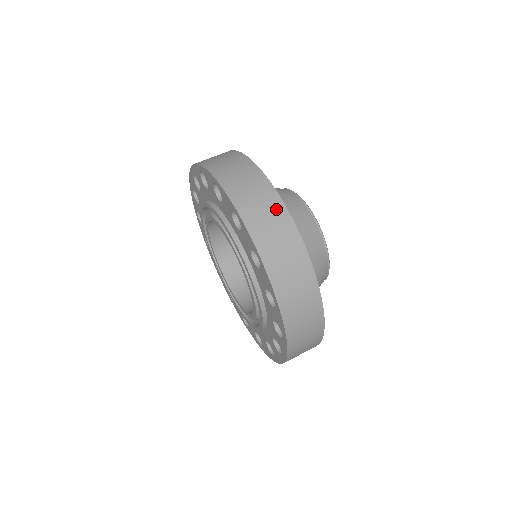
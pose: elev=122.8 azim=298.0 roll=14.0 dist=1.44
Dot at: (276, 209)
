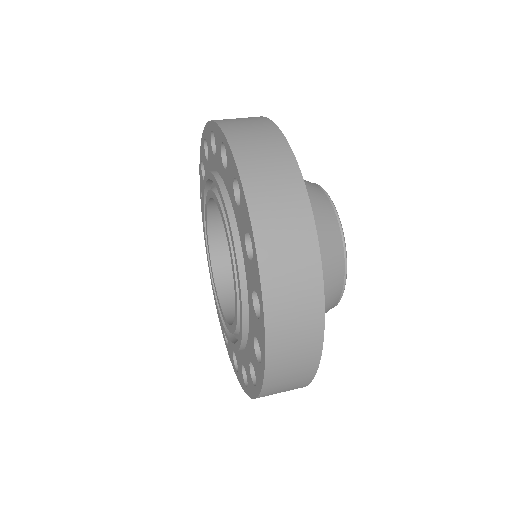
Dot at: (292, 186)
